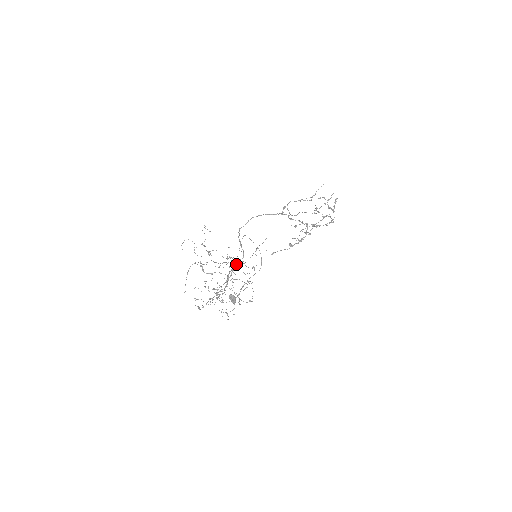
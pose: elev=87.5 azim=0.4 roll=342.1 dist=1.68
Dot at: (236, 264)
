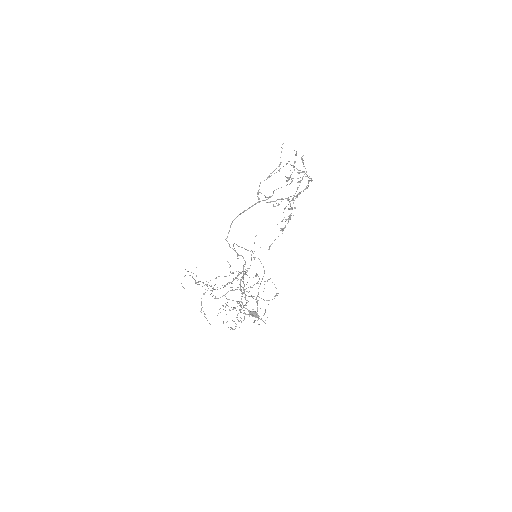
Dot at: (243, 272)
